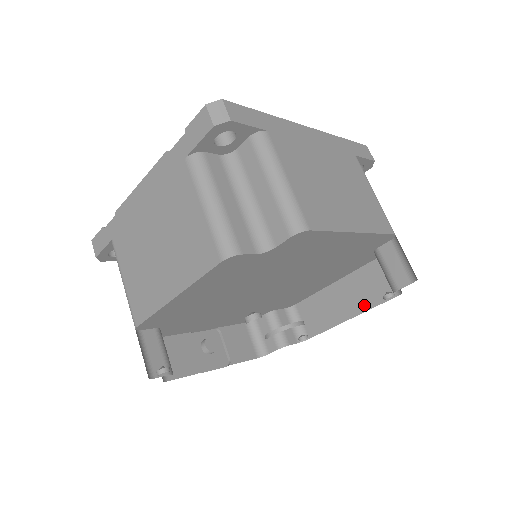
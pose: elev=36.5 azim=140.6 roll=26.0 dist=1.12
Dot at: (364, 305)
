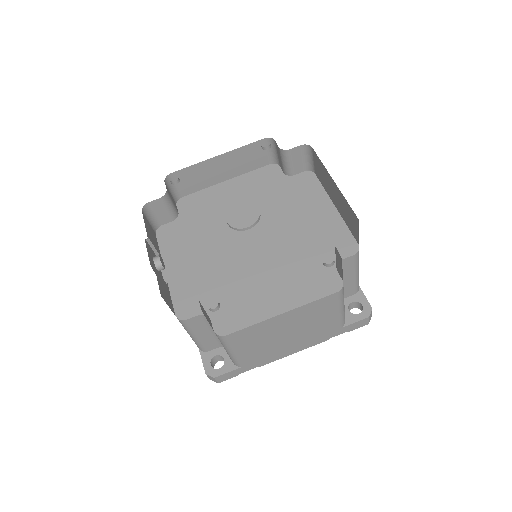
Dot at: occluded
